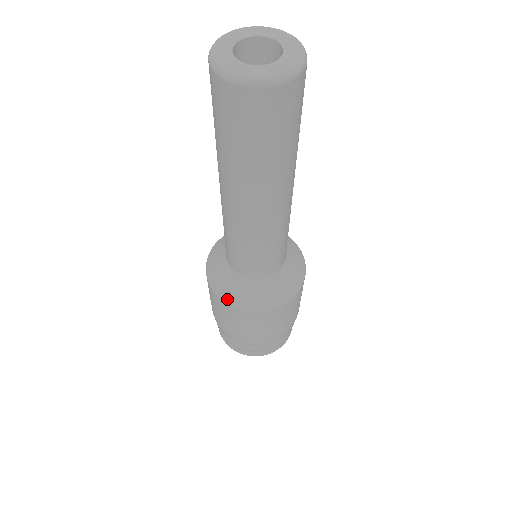
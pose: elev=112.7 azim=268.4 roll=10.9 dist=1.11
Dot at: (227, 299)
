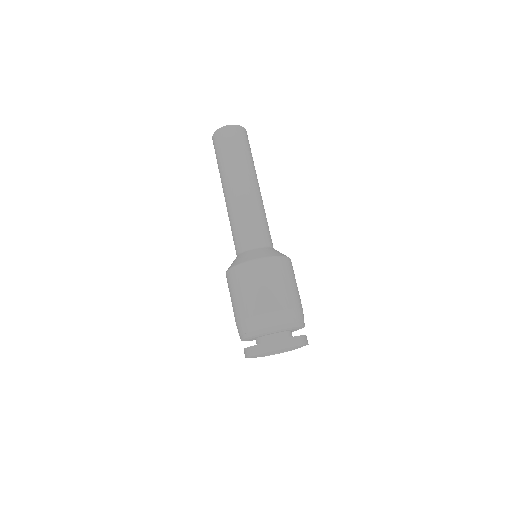
Dot at: (245, 261)
